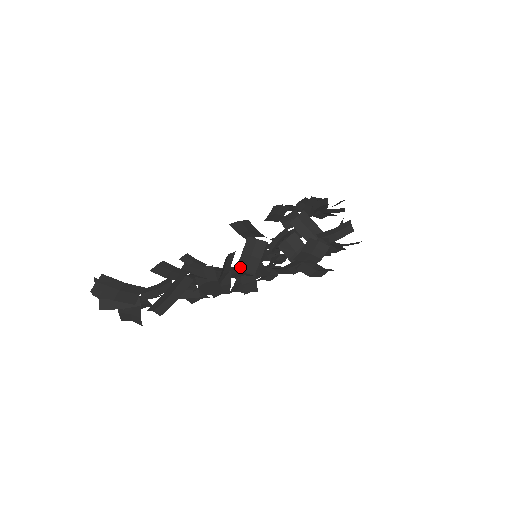
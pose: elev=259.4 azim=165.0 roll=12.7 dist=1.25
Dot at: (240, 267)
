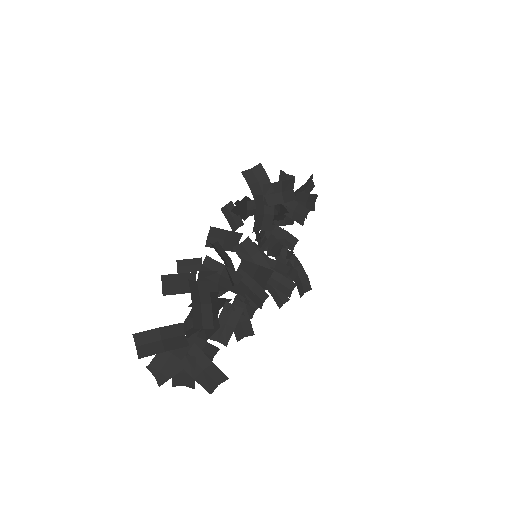
Dot at: occluded
